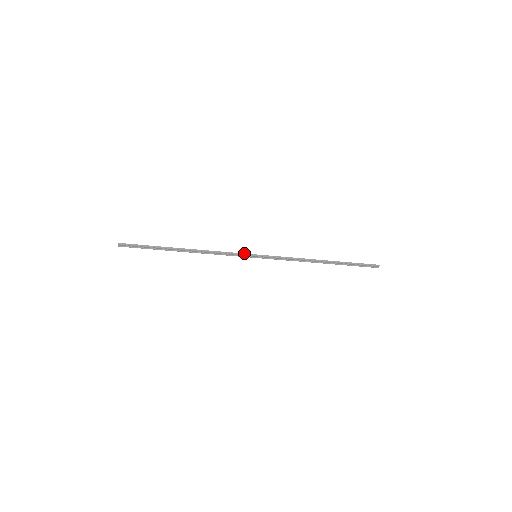
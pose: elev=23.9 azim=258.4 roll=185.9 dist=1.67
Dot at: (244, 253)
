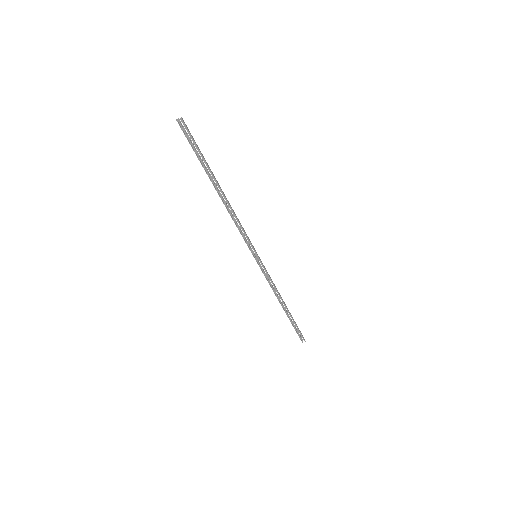
Dot at: occluded
